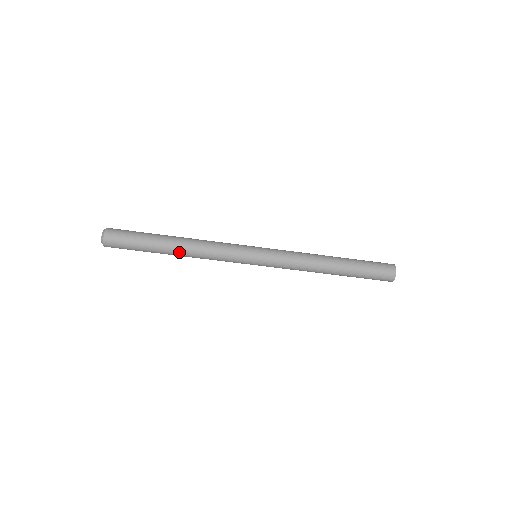
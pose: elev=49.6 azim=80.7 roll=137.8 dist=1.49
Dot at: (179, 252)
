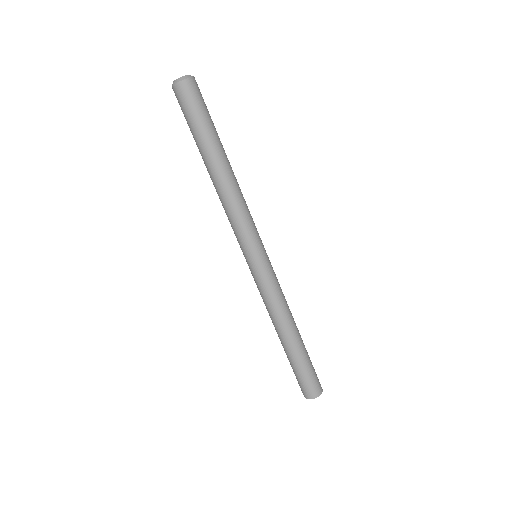
Dot at: (227, 169)
